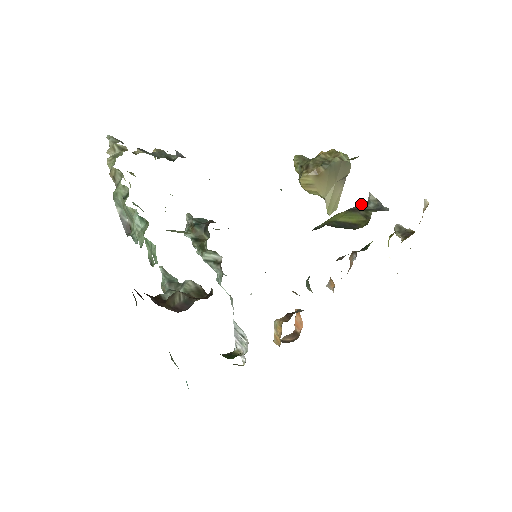
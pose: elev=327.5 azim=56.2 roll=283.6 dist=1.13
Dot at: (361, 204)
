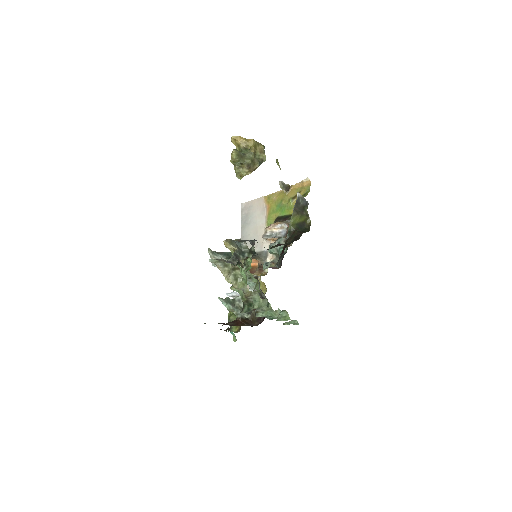
Dot at: (297, 202)
